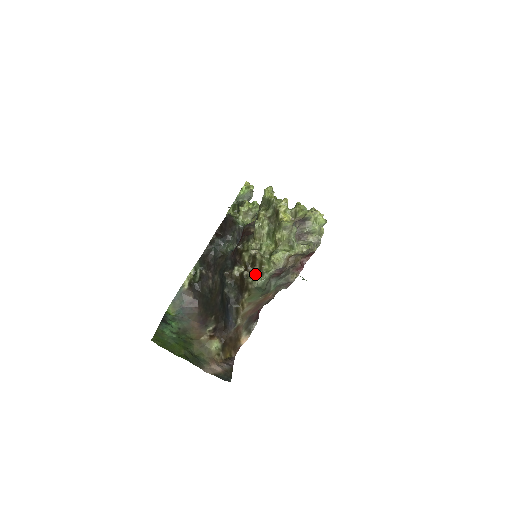
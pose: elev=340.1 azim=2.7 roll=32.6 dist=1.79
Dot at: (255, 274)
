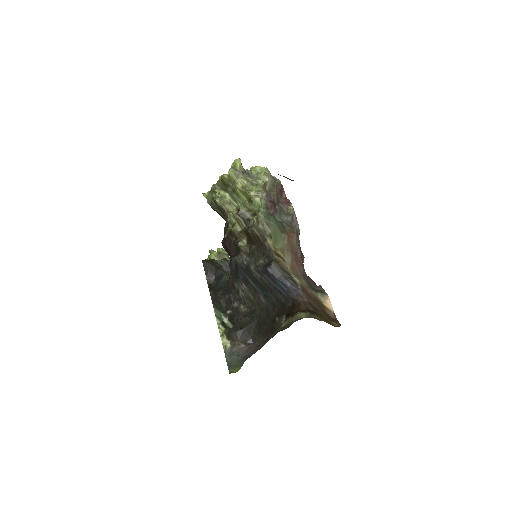
Dot at: occluded
